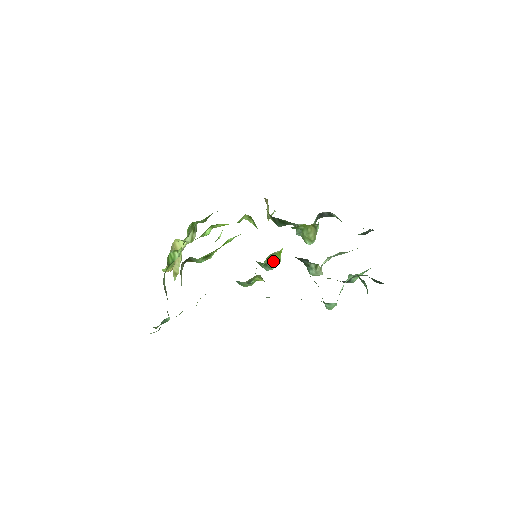
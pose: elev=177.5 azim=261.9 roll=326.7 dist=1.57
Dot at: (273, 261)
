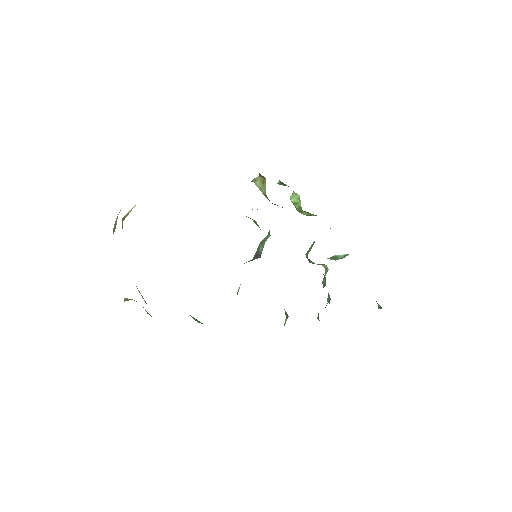
Dot at: occluded
